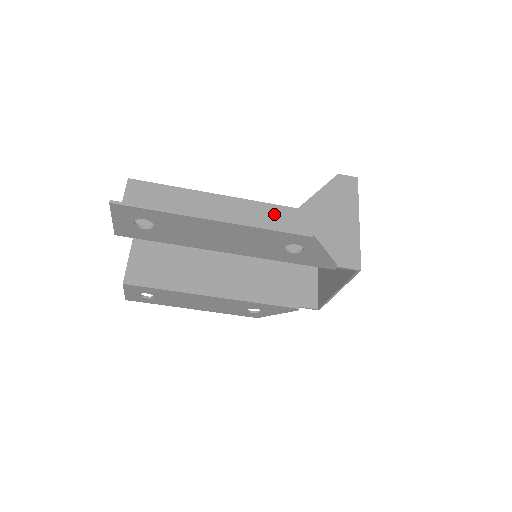
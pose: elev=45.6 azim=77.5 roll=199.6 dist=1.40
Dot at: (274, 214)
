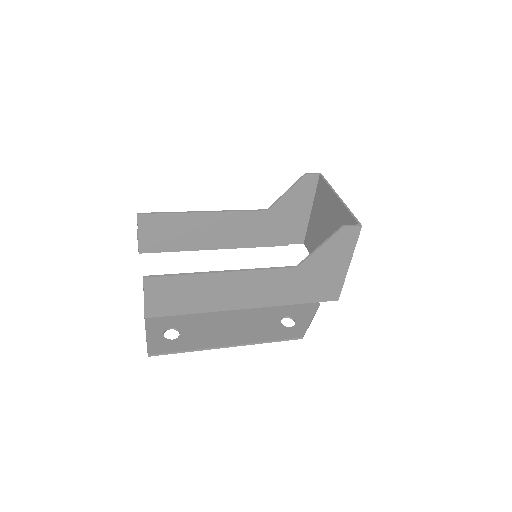
Dot at: (275, 277)
